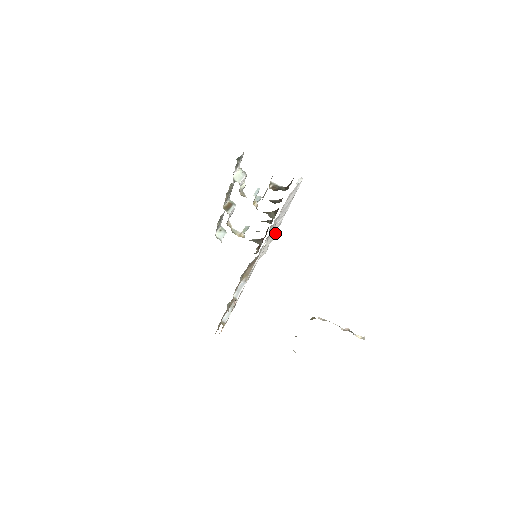
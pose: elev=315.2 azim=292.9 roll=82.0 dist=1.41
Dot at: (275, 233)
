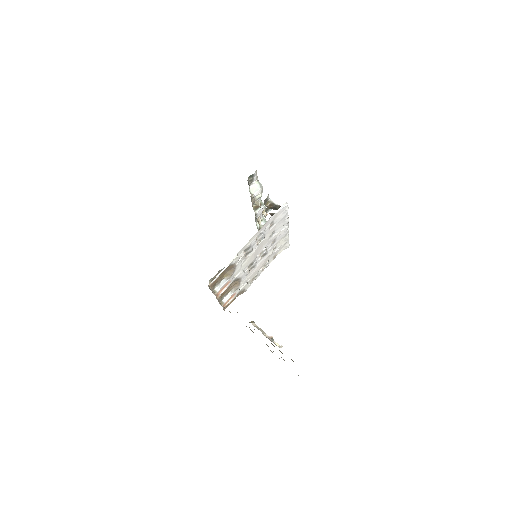
Dot at: (288, 235)
